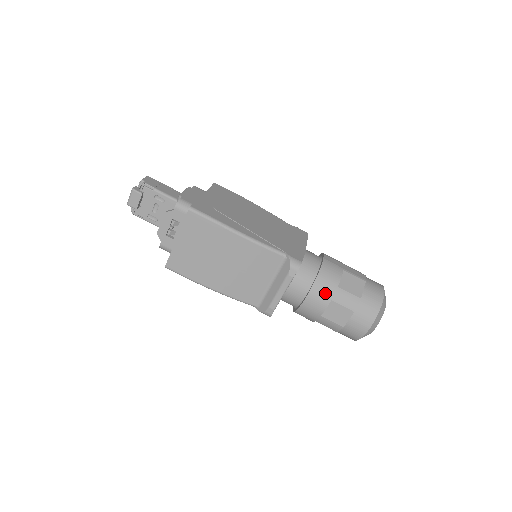
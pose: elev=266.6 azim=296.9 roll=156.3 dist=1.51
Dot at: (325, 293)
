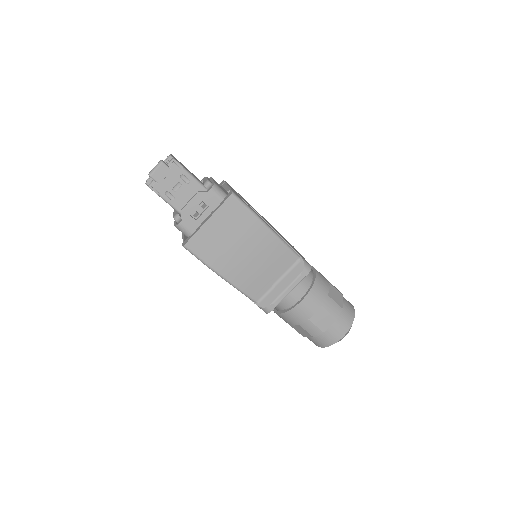
Dot at: (318, 299)
